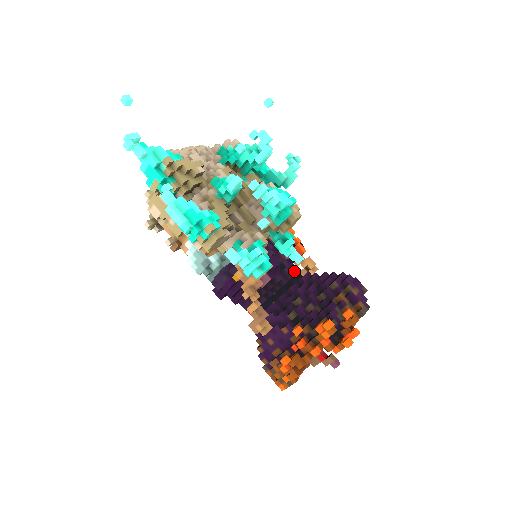
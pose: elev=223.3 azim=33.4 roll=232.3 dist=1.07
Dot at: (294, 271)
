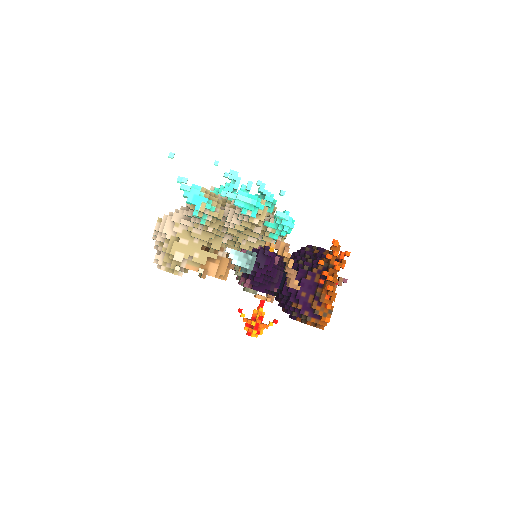
Dot at: occluded
